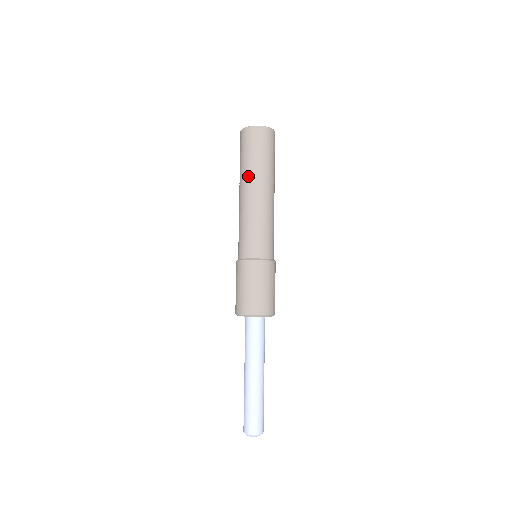
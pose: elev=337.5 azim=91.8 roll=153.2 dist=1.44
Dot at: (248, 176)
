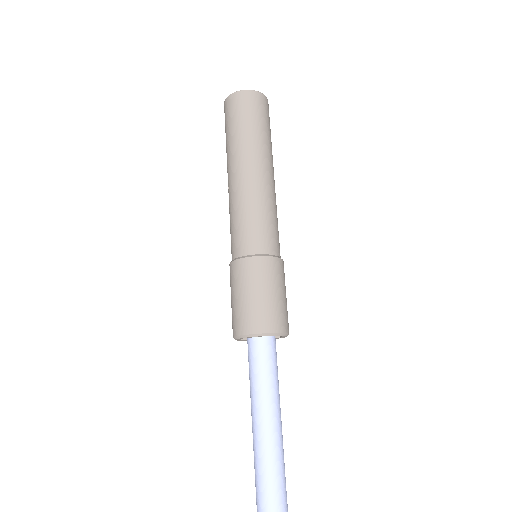
Dot at: (239, 150)
